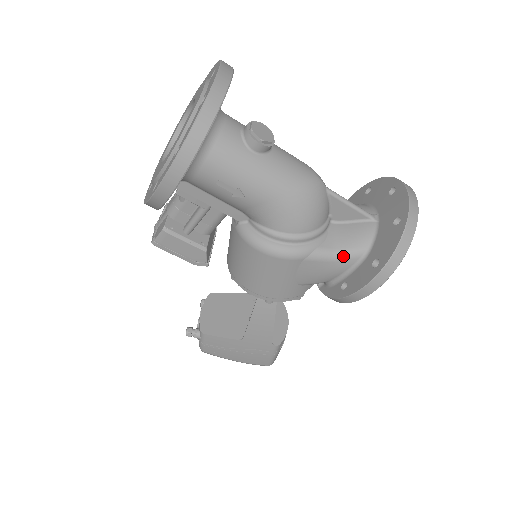
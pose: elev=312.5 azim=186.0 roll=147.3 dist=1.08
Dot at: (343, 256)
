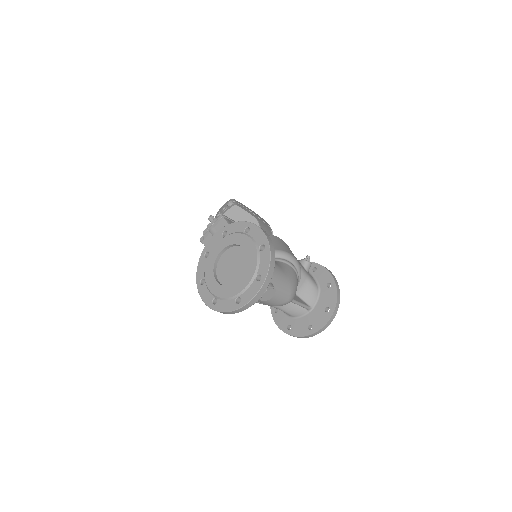
Dot at: occluded
